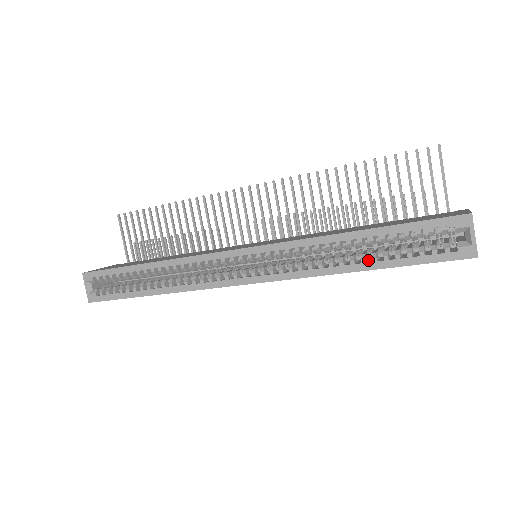
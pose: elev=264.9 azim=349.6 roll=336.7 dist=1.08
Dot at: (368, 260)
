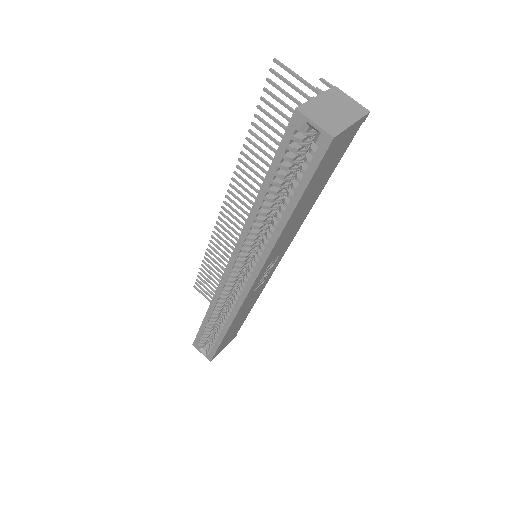
Dot at: occluded
